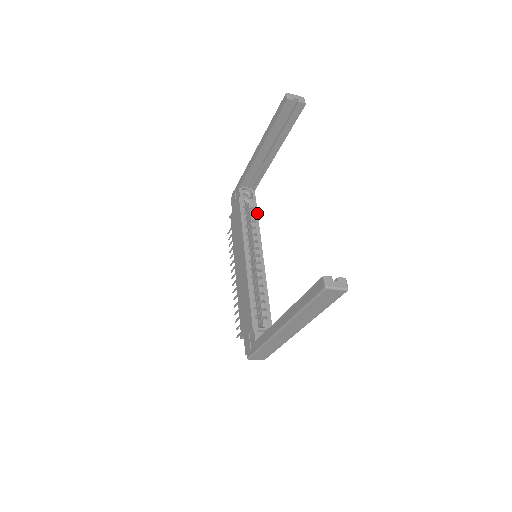
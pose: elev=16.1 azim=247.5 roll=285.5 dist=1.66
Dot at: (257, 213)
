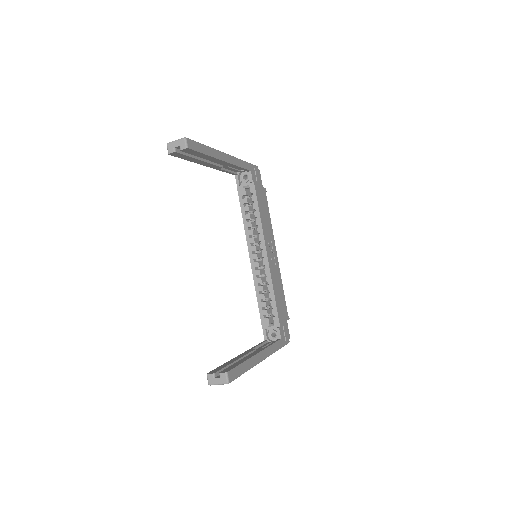
Dot at: (256, 199)
